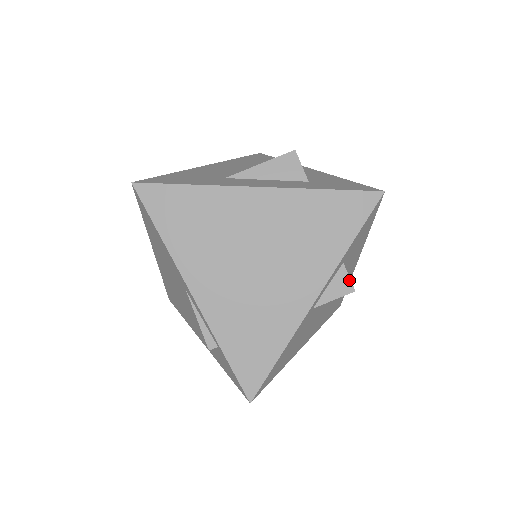
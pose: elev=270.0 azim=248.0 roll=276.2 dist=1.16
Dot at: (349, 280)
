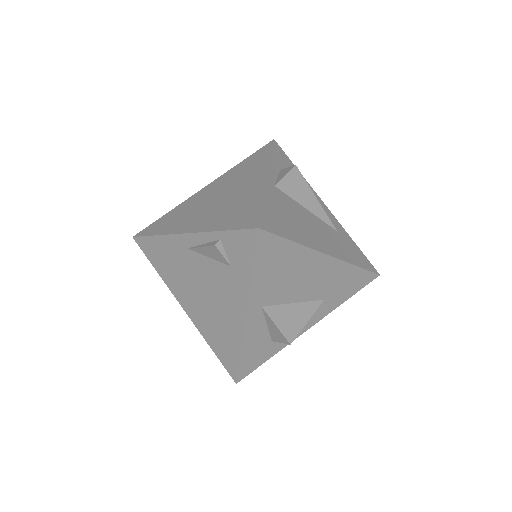
Dot at: (288, 167)
